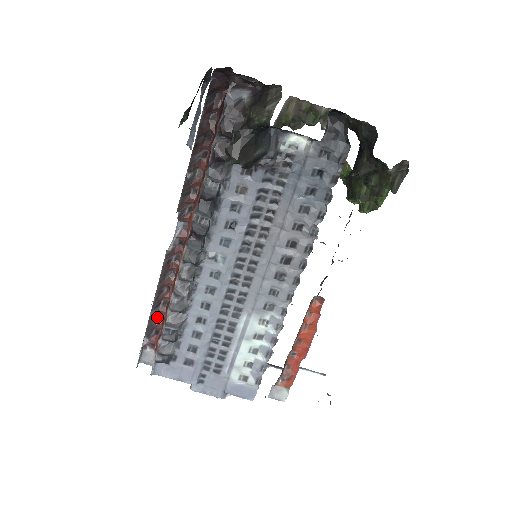
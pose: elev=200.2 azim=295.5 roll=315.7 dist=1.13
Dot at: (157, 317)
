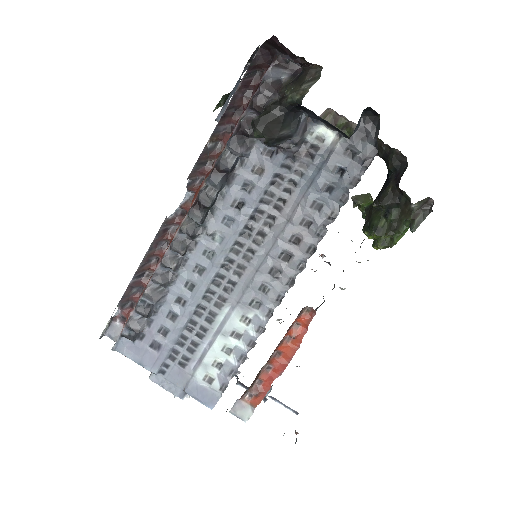
Dot at: (137, 288)
